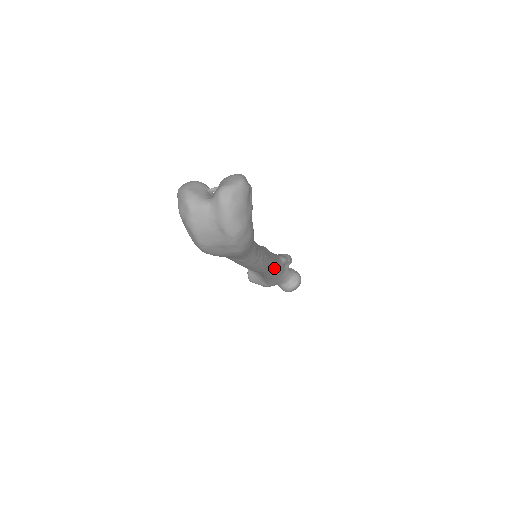
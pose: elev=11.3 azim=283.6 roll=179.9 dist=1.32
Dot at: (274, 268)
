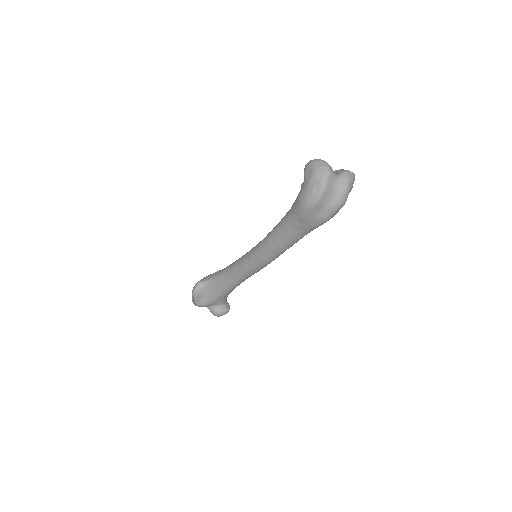
Dot at: occluded
